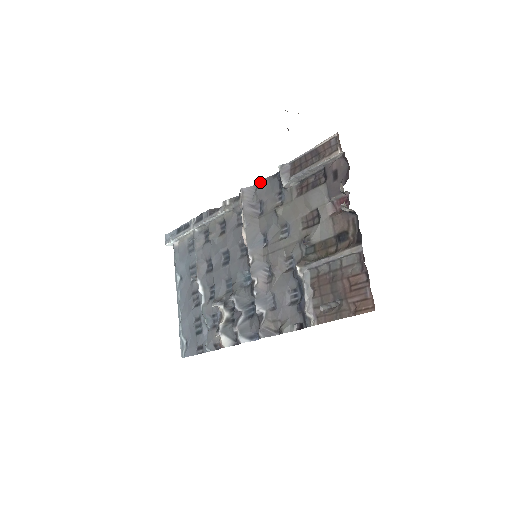
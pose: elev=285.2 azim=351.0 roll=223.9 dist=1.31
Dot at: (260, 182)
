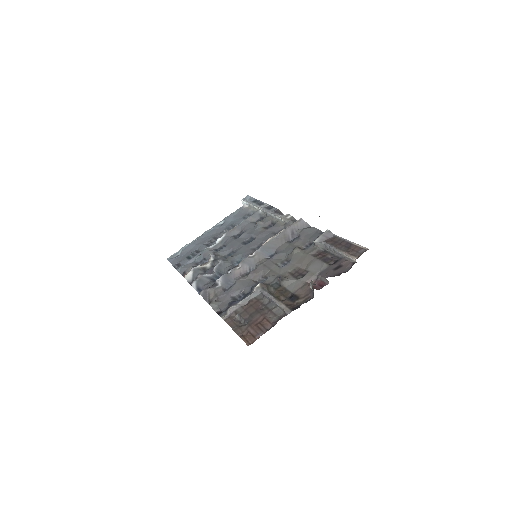
Dot at: (313, 227)
